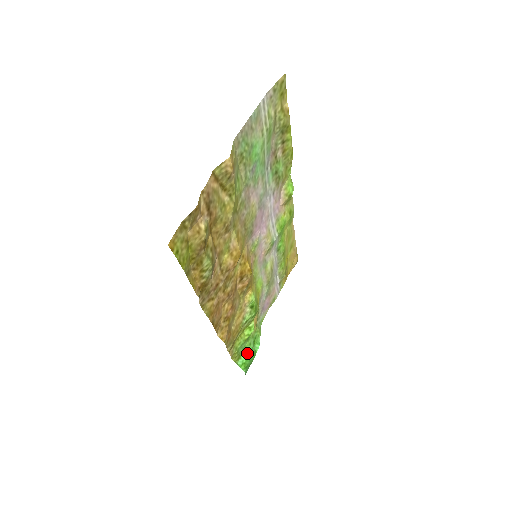
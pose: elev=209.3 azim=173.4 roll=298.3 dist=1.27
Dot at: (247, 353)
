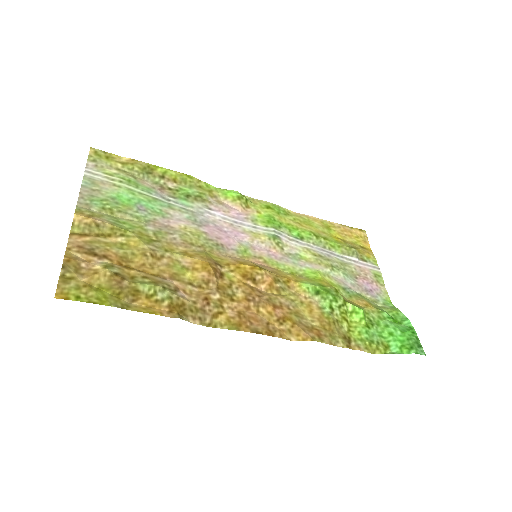
Dot at: (393, 336)
